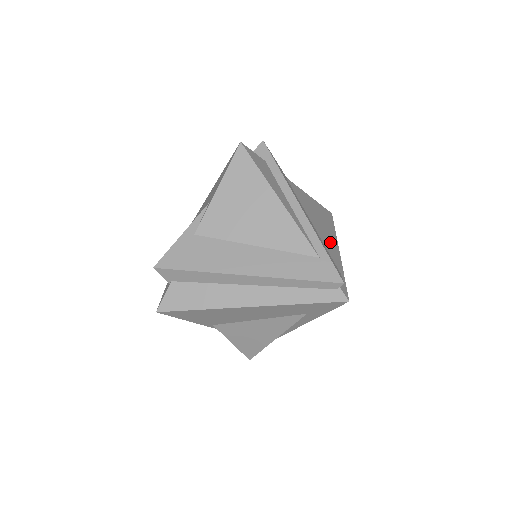
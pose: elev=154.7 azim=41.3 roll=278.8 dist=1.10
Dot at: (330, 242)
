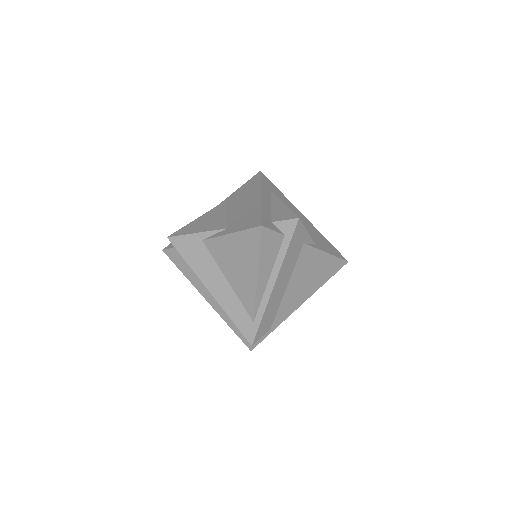
Dot at: (295, 300)
